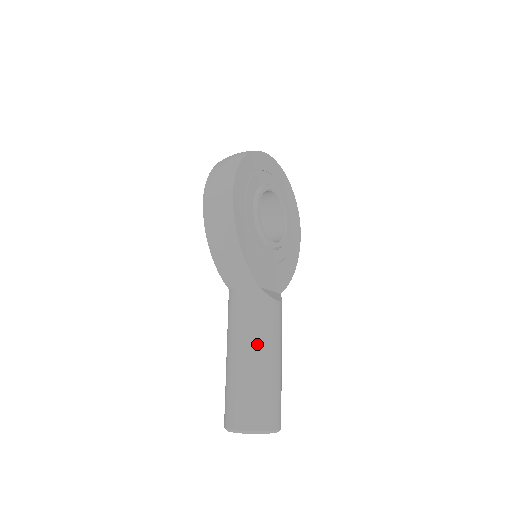
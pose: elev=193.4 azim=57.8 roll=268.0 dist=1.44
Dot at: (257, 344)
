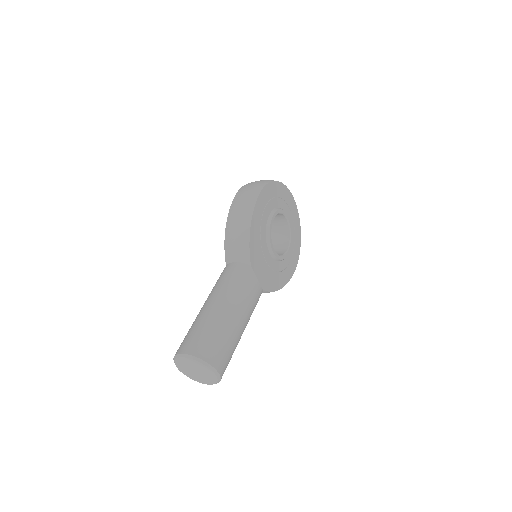
Dot at: (232, 301)
